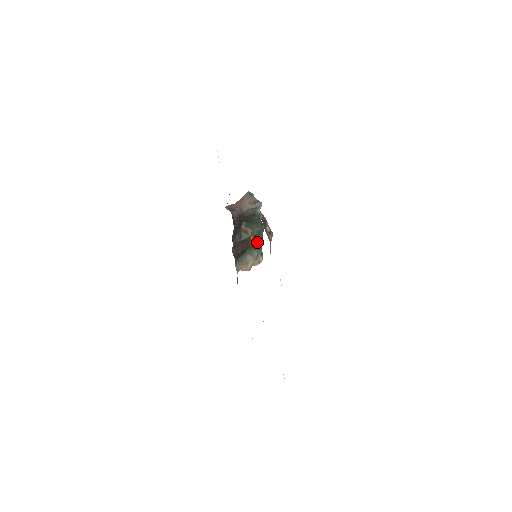
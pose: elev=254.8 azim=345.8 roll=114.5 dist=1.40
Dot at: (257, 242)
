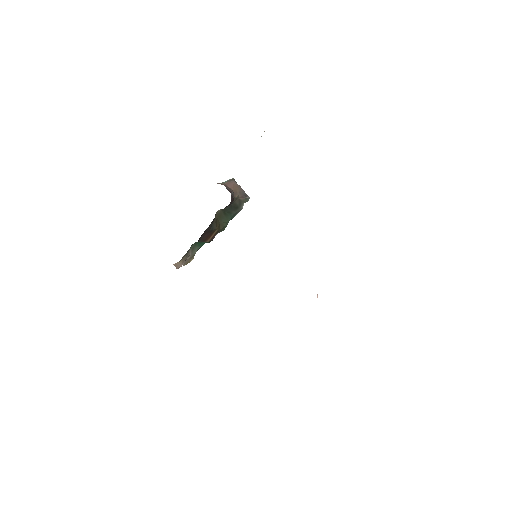
Dot at: (212, 239)
